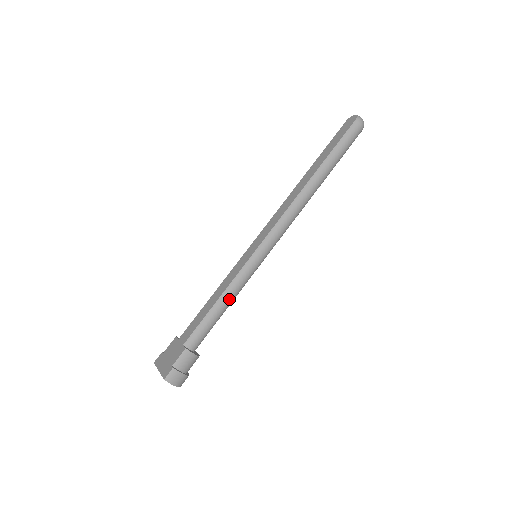
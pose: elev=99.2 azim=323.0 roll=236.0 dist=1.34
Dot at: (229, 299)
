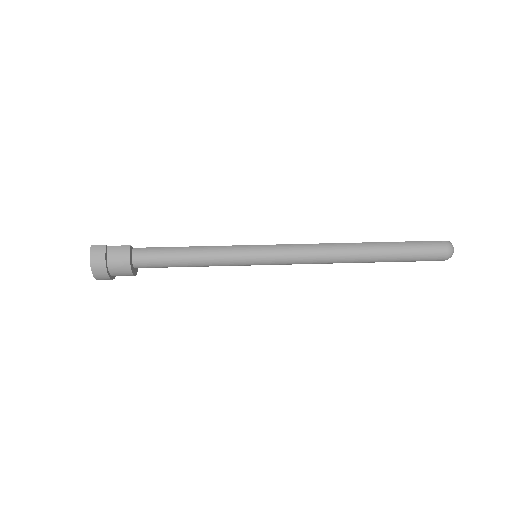
Dot at: (200, 254)
